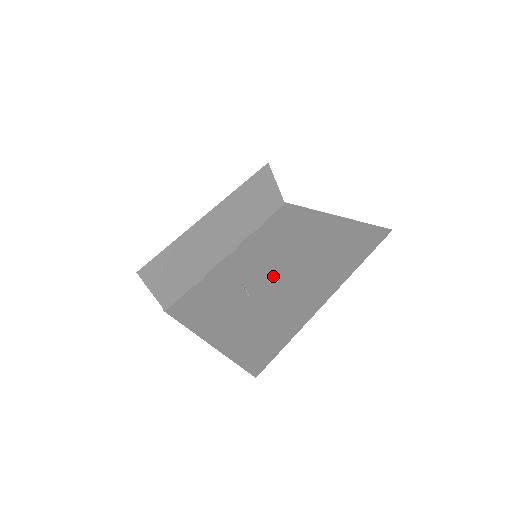
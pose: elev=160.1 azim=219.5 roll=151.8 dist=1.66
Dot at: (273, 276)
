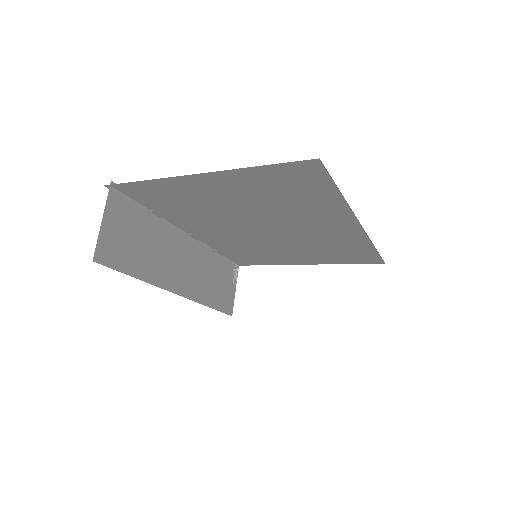
Dot at: occluded
